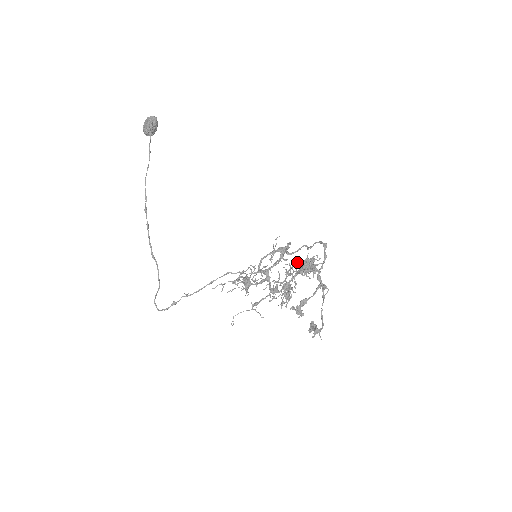
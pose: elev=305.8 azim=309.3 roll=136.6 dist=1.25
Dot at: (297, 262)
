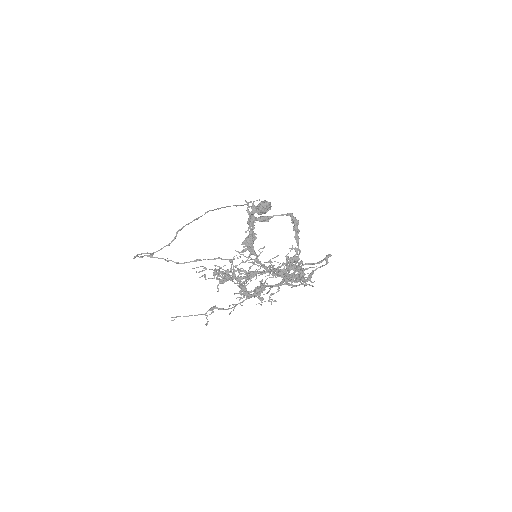
Dot at: (289, 248)
